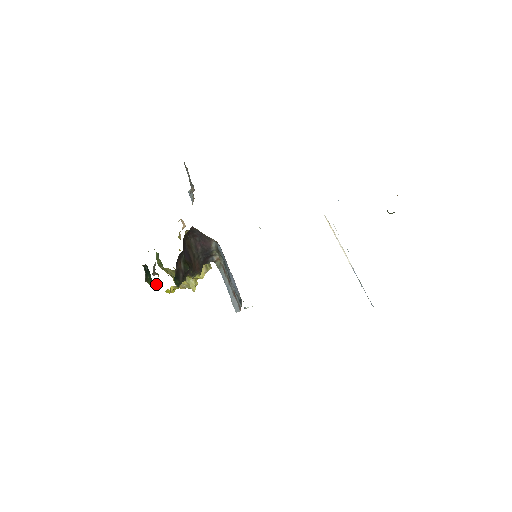
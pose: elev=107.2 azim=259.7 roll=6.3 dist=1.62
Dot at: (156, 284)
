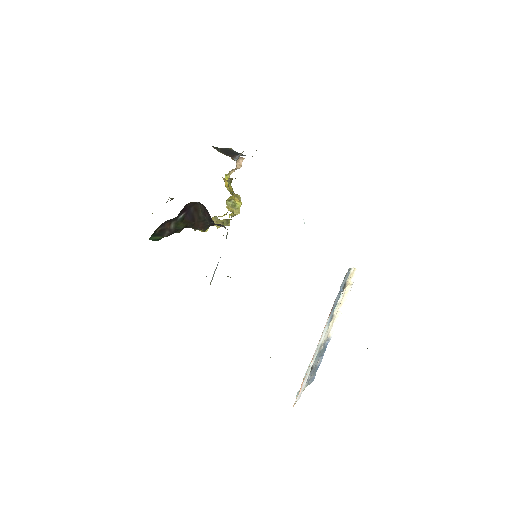
Dot at: occluded
